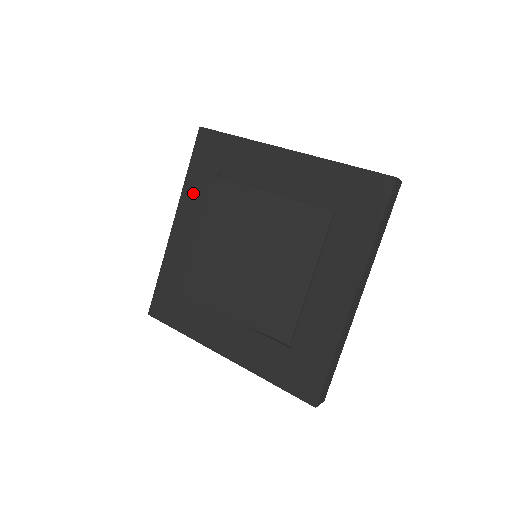
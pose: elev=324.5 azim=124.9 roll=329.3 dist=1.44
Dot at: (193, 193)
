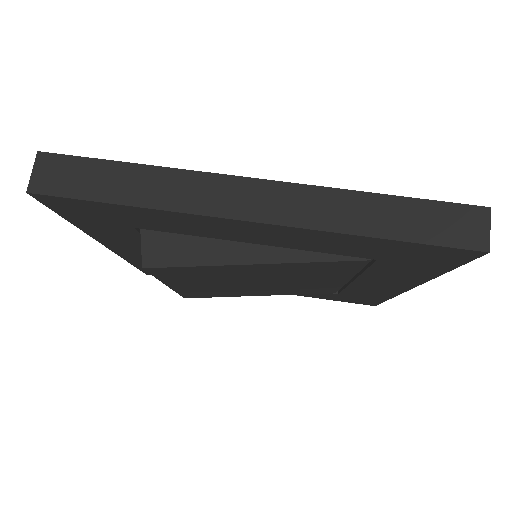
Dot at: (108, 236)
